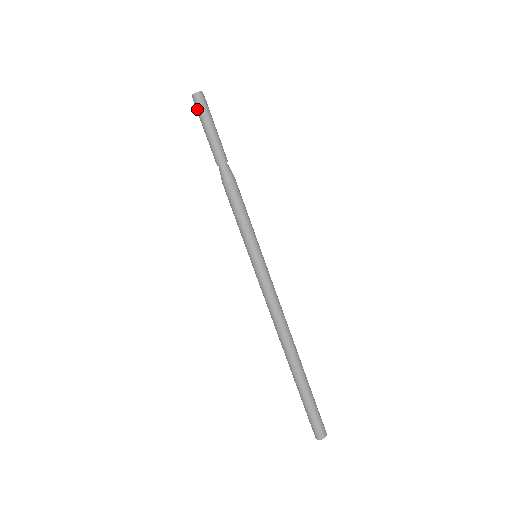
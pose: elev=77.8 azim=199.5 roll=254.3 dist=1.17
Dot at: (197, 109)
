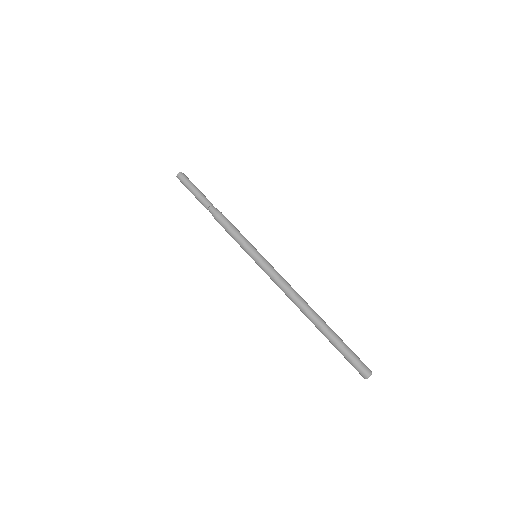
Dot at: (182, 183)
